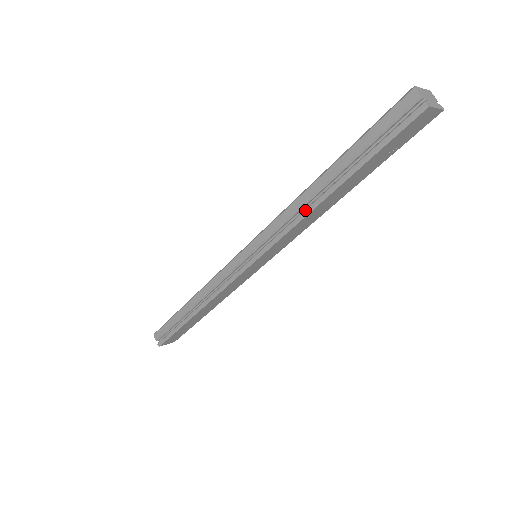
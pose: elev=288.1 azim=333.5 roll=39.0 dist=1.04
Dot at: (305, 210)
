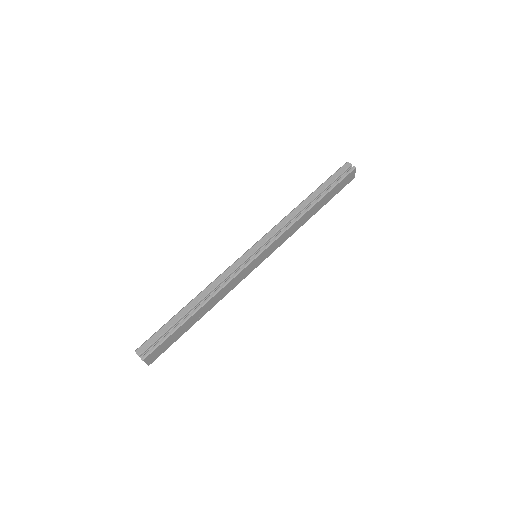
Dot at: (299, 215)
